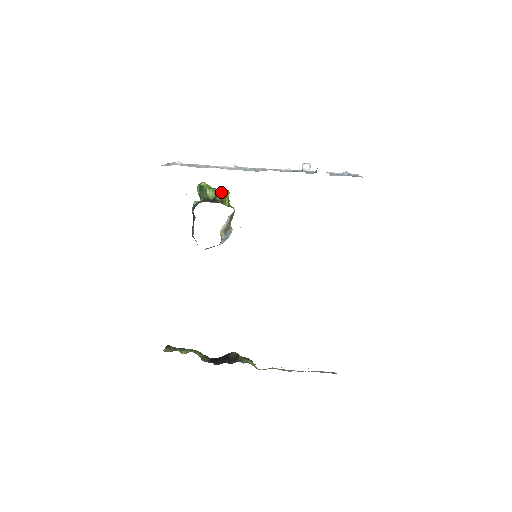
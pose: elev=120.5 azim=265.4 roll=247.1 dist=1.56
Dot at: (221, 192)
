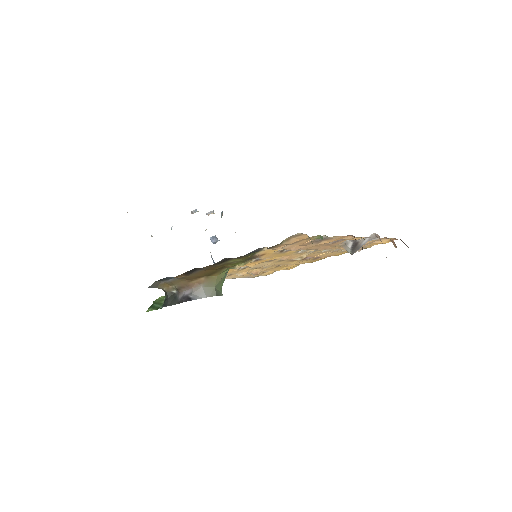
Dot at: occluded
